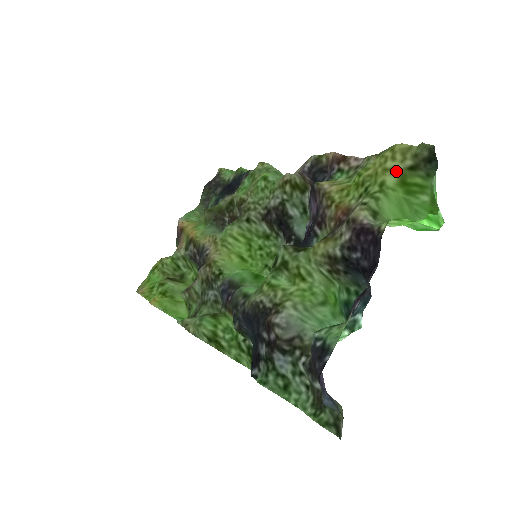
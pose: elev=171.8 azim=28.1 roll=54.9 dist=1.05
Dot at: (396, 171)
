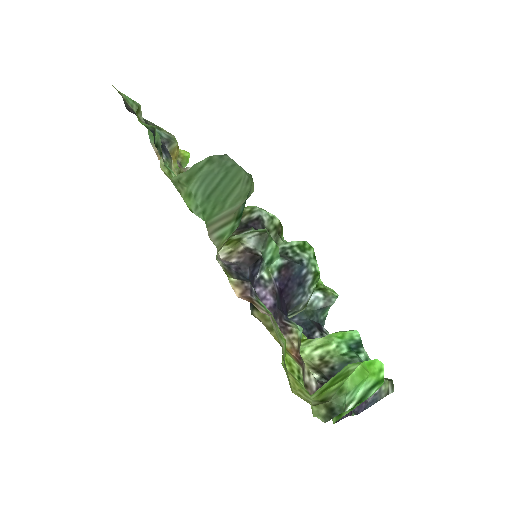
Dot at: (310, 400)
